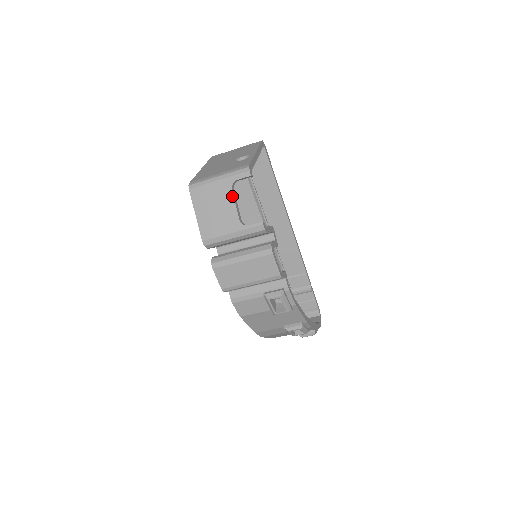
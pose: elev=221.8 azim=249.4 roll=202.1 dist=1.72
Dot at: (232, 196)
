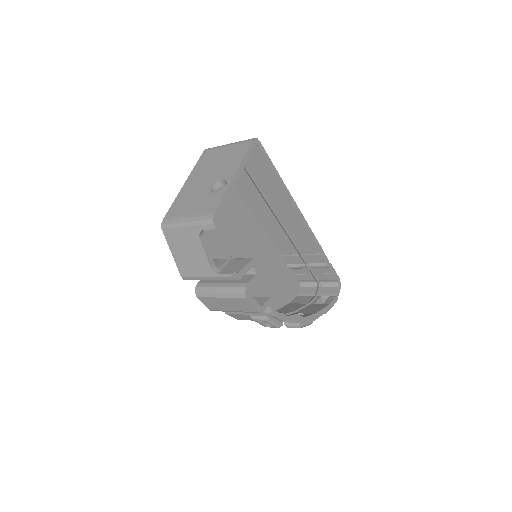
Dot at: (201, 244)
